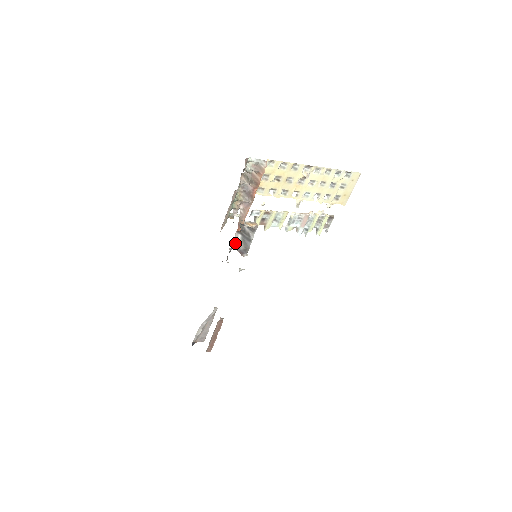
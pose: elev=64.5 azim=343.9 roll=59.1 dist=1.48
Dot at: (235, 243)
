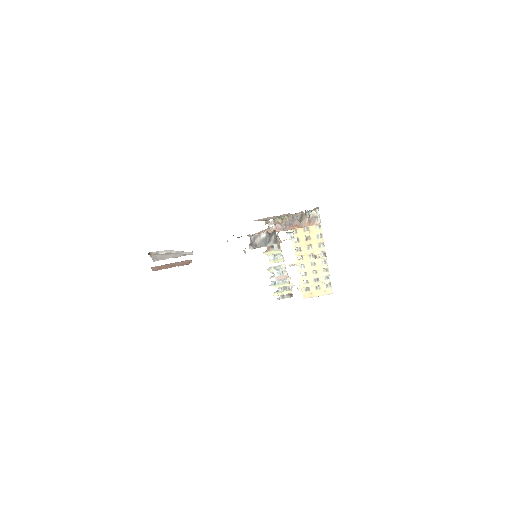
Dot at: (257, 235)
